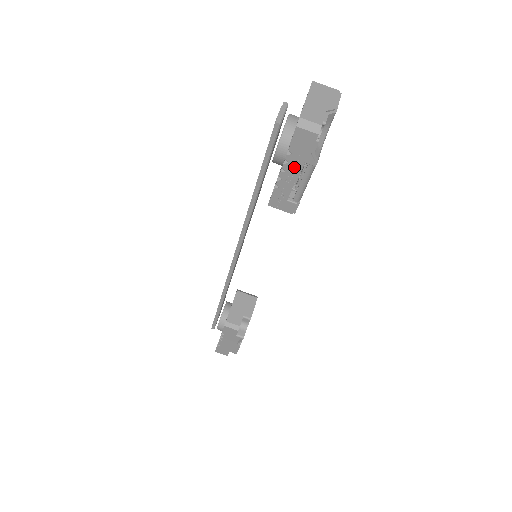
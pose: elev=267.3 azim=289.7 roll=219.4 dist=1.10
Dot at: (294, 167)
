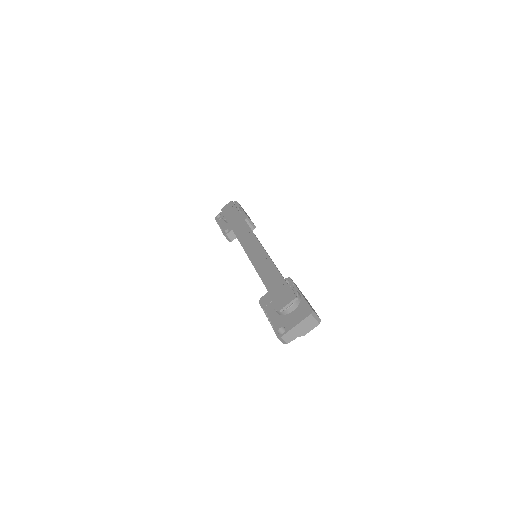
Dot at: occluded
